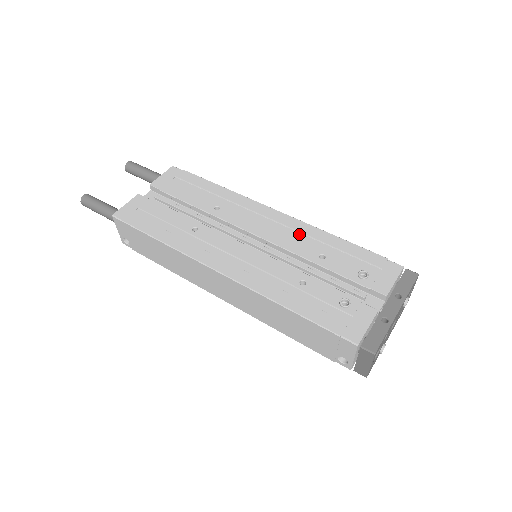
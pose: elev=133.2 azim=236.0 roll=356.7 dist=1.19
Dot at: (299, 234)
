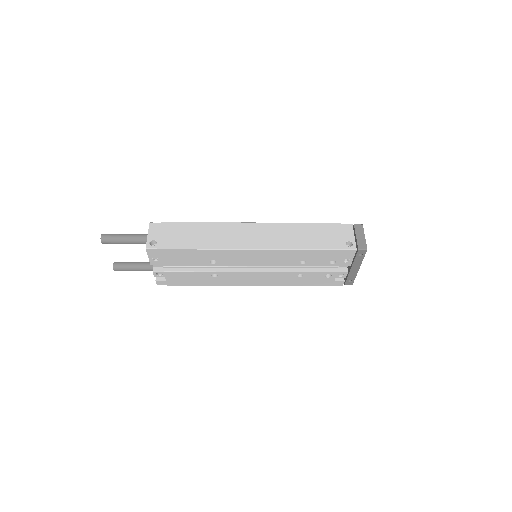
Dot at: occluded
